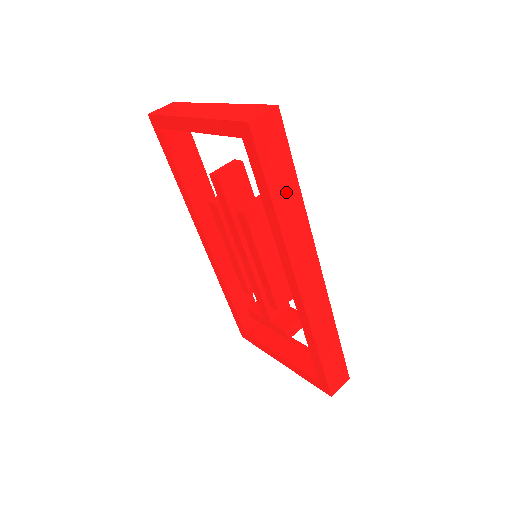
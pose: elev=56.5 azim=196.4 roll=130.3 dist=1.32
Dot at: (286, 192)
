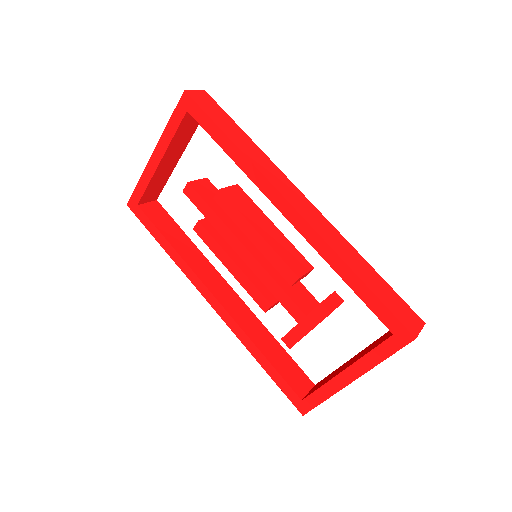
Dot at: (238, 136)
